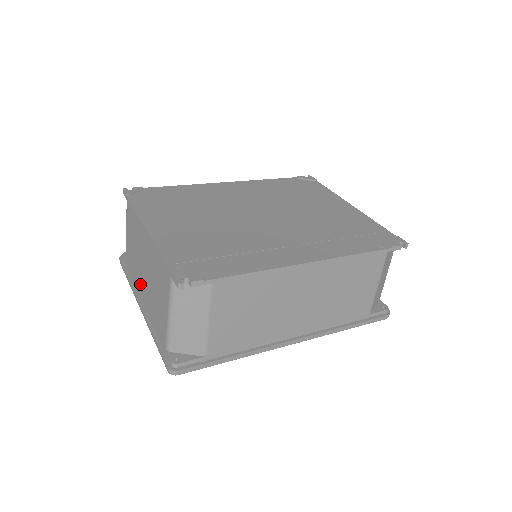
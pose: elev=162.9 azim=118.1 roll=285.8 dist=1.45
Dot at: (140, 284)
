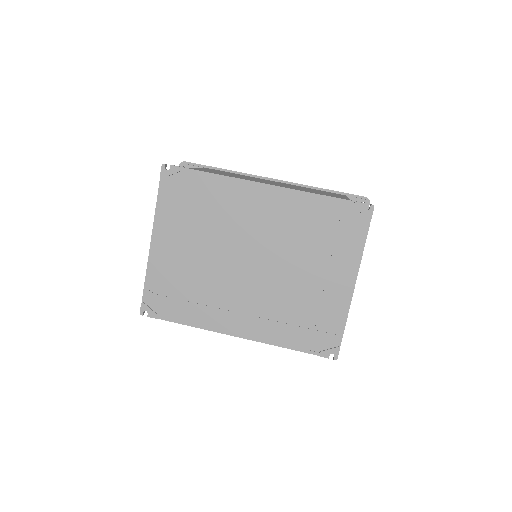
Dot at: occluded
